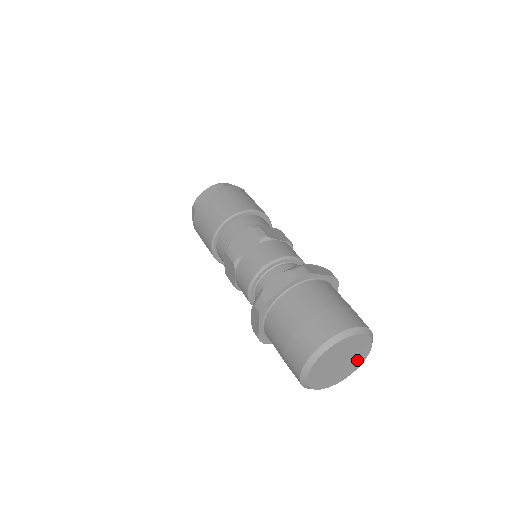
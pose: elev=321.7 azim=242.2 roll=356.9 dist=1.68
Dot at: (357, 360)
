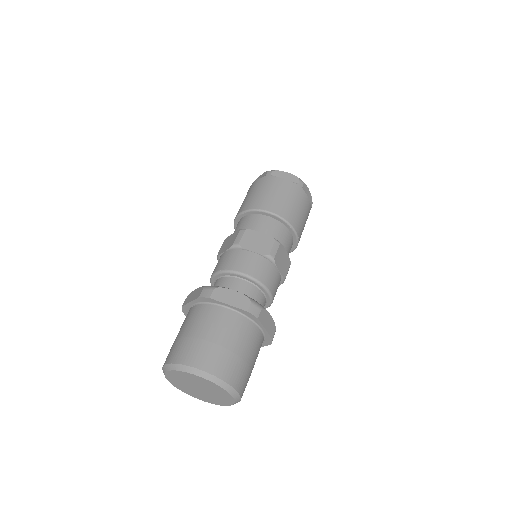
Dot at: (223, 397)
